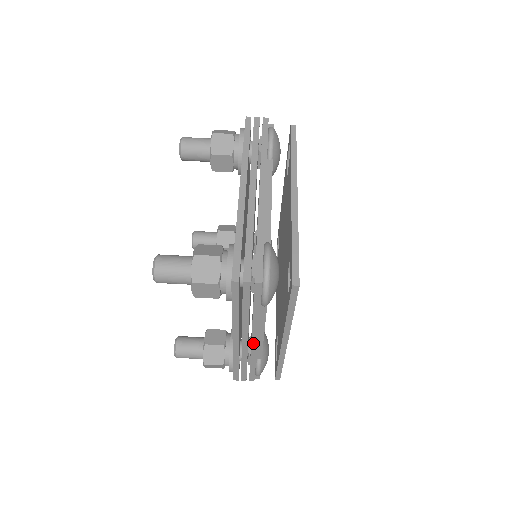
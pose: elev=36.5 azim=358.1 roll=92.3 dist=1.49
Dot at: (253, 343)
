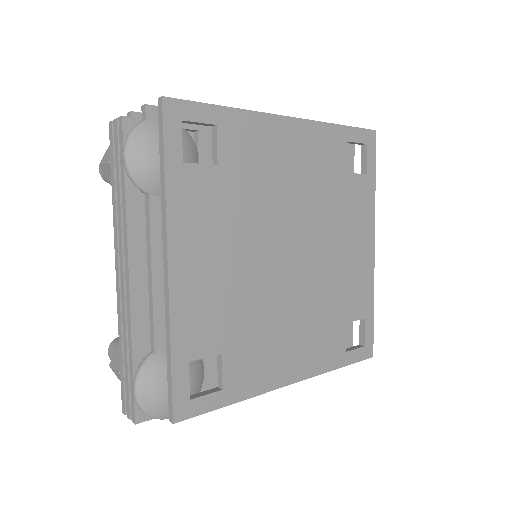
Dot at: occluded
